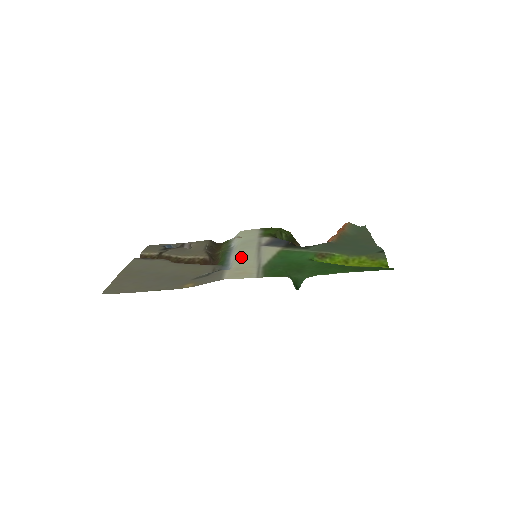
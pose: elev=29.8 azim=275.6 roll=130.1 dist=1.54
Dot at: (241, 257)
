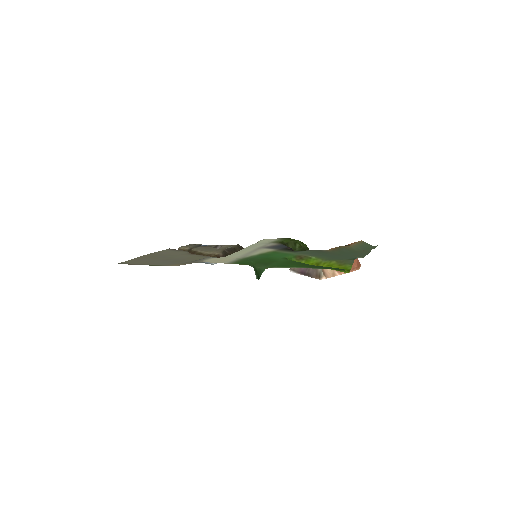
Dot at: (236, 252)
